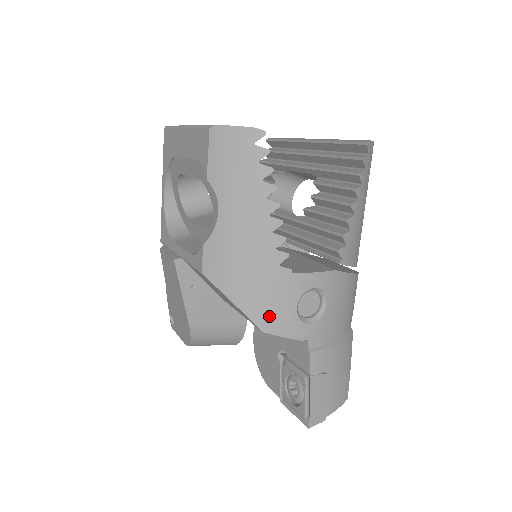
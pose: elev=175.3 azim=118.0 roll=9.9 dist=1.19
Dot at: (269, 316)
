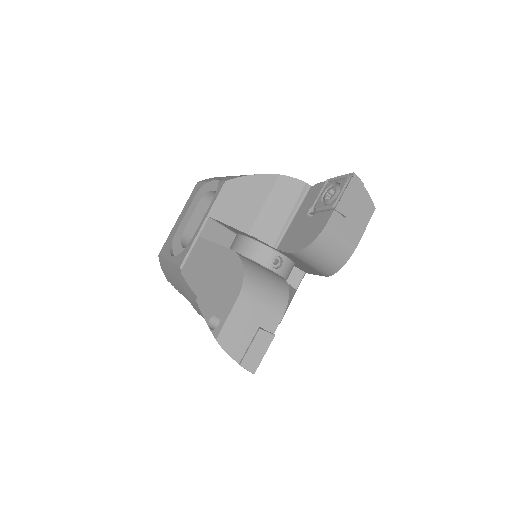
Dot at: occluded
